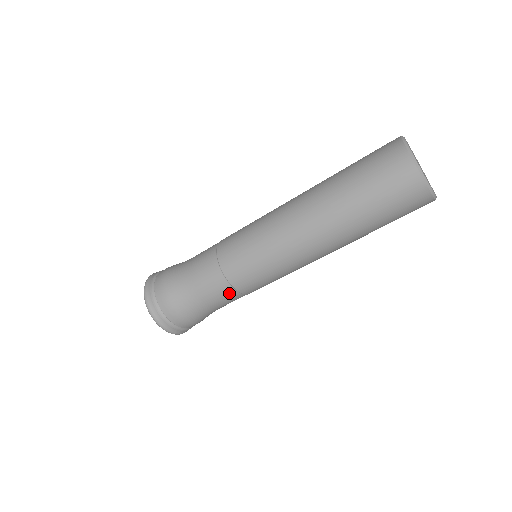
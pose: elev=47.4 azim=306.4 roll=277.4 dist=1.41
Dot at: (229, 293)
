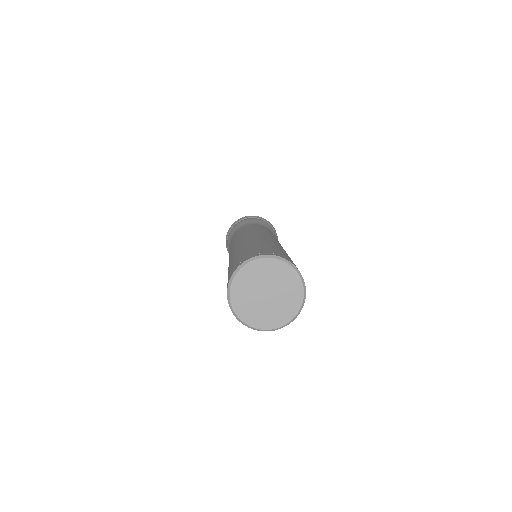
Dot at: occluded
